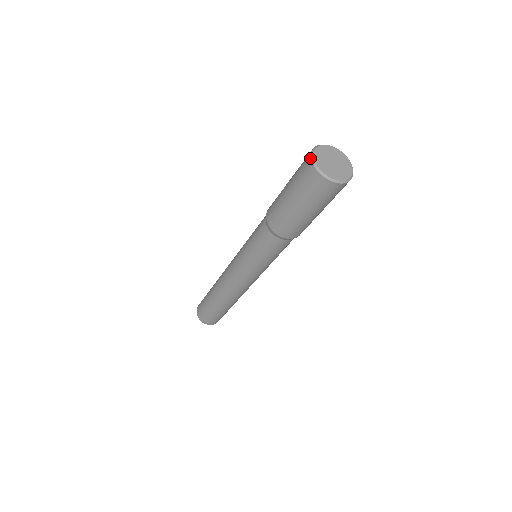
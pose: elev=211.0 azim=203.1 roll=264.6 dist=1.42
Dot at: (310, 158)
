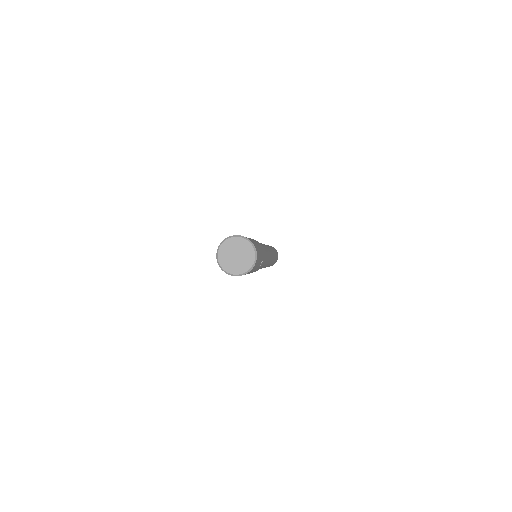
Dot at: (218, 247)
